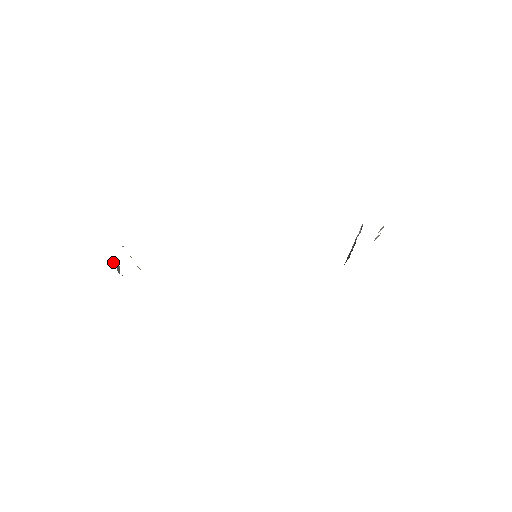
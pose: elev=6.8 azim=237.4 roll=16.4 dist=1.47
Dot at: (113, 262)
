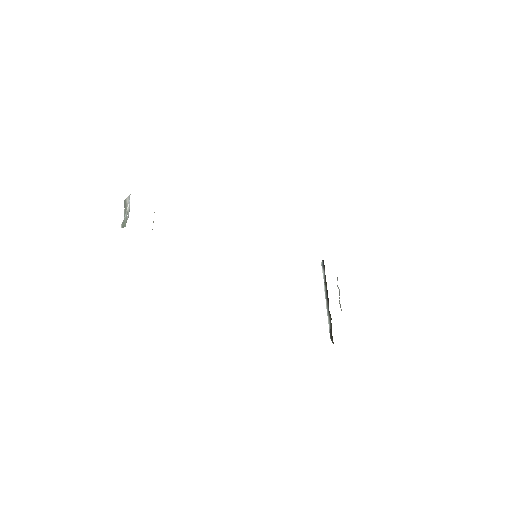
Dot at: (126, 207)
